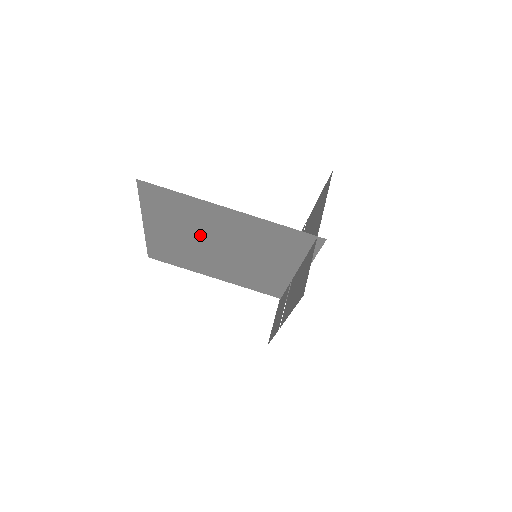
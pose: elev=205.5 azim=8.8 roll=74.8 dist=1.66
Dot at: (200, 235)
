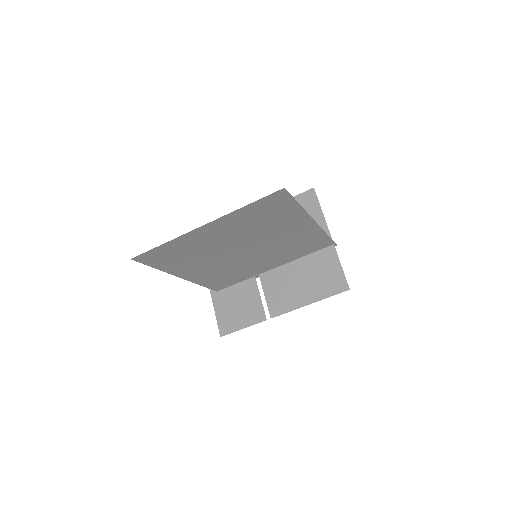
Dot at: (247, 239)
